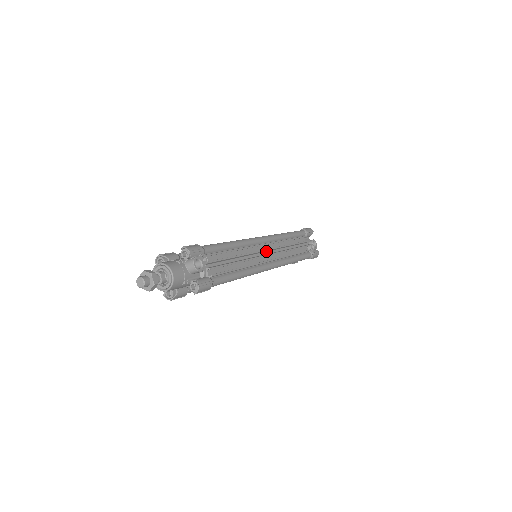
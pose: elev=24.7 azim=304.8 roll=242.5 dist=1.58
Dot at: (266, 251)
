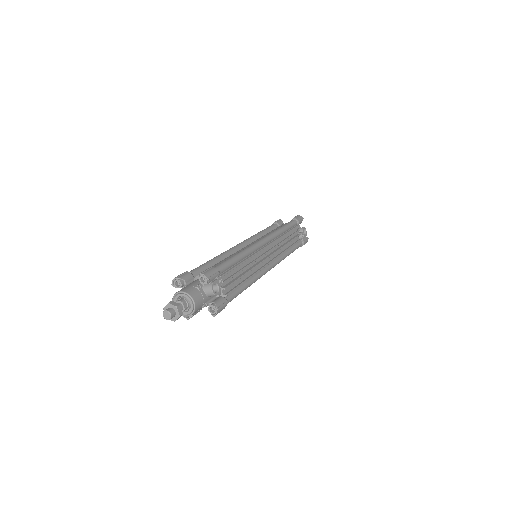
Dot at: occluded
